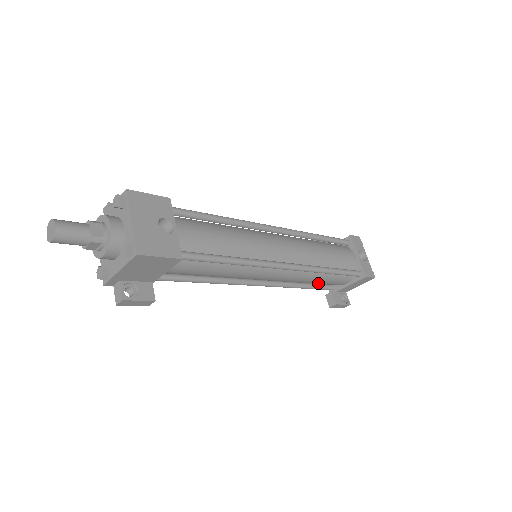
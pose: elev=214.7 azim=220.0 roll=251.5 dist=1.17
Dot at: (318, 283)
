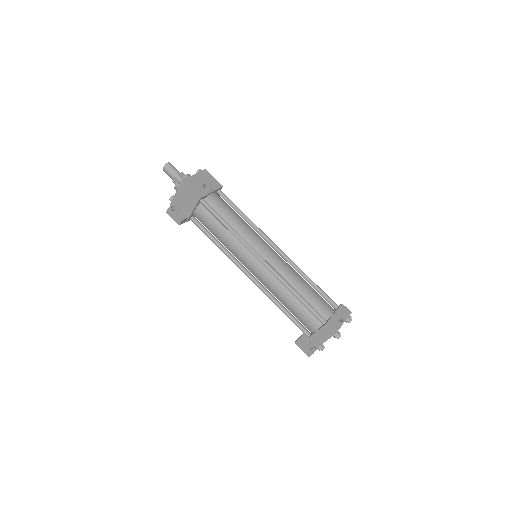
Dot at: (291, 310)
